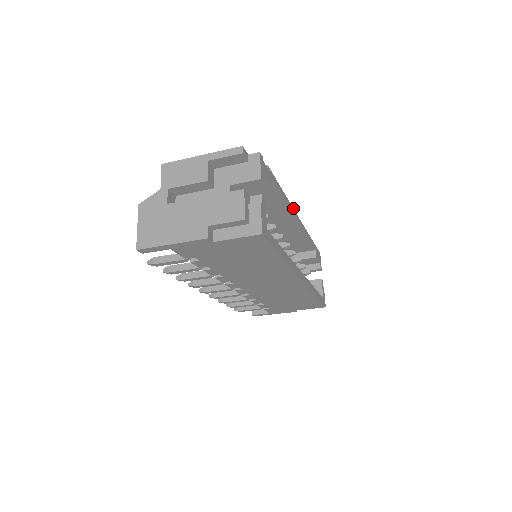
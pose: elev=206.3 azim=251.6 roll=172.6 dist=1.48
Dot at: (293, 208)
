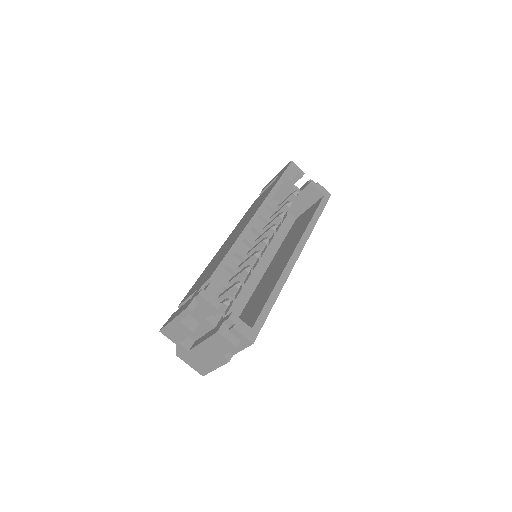
Dot at: (246, 225)
